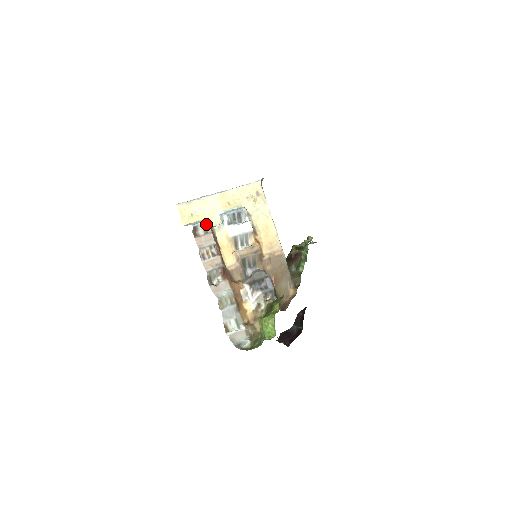
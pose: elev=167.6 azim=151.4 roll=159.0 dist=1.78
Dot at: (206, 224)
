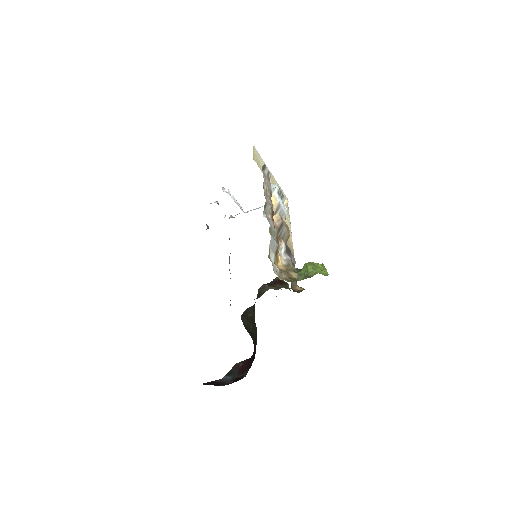
Dot at: (269, 174)
